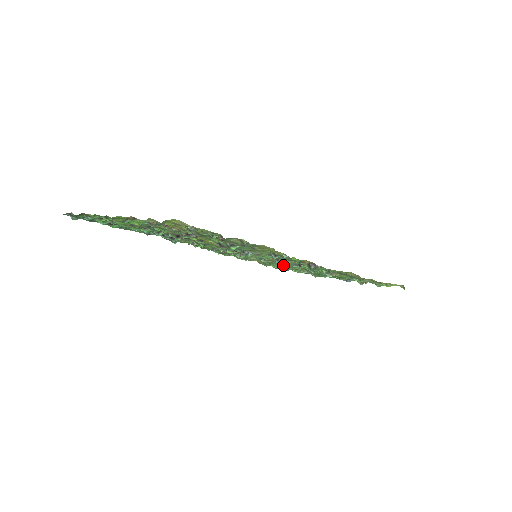
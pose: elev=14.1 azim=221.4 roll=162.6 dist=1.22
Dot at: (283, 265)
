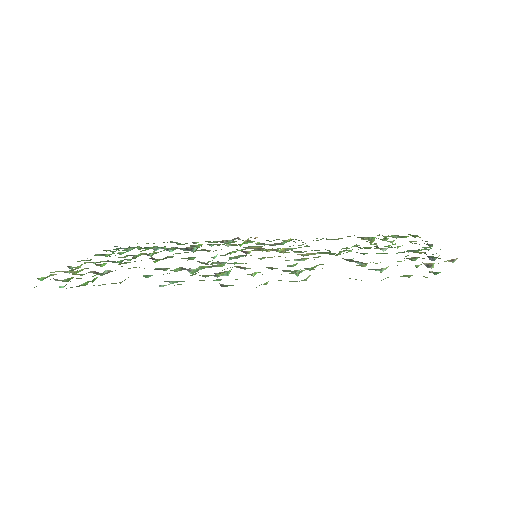
Dot at: (324, 252)
